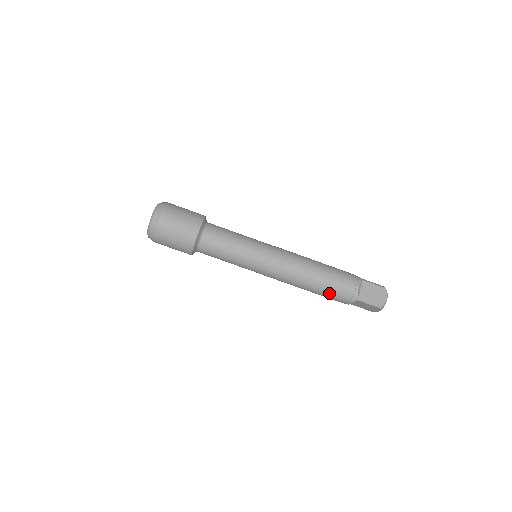
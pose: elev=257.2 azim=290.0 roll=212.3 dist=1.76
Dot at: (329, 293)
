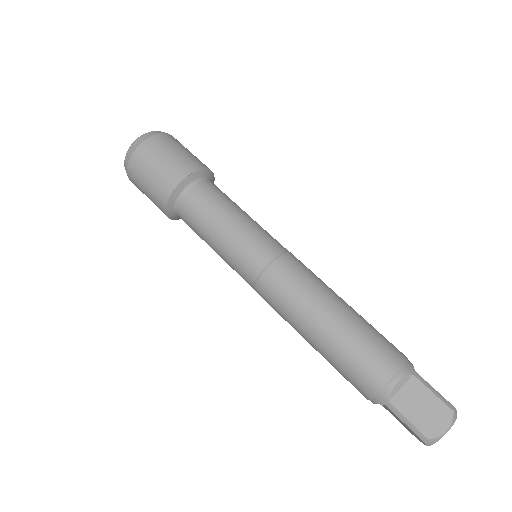
Dot at: (340, 367)
